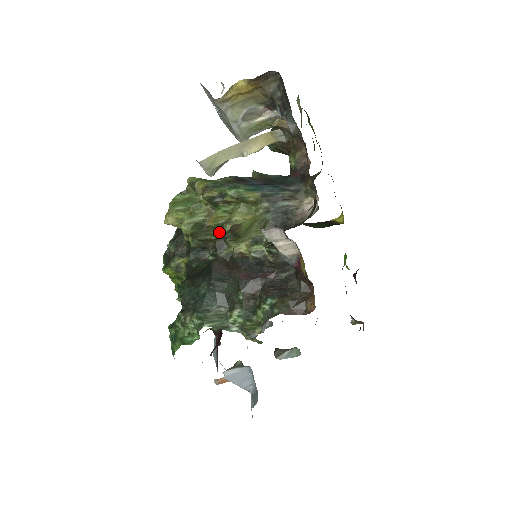
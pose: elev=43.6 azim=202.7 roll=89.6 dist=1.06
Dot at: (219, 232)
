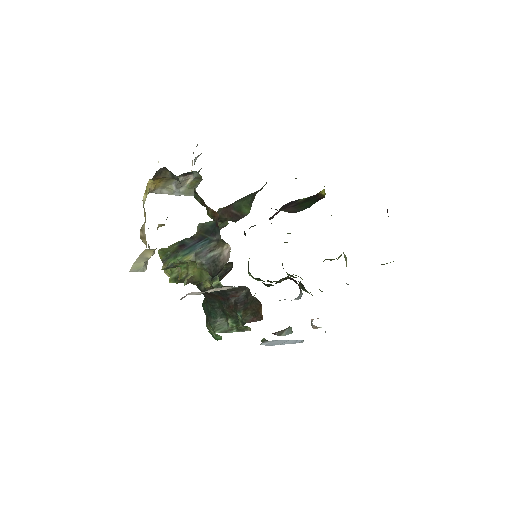
Dot at: occluded
